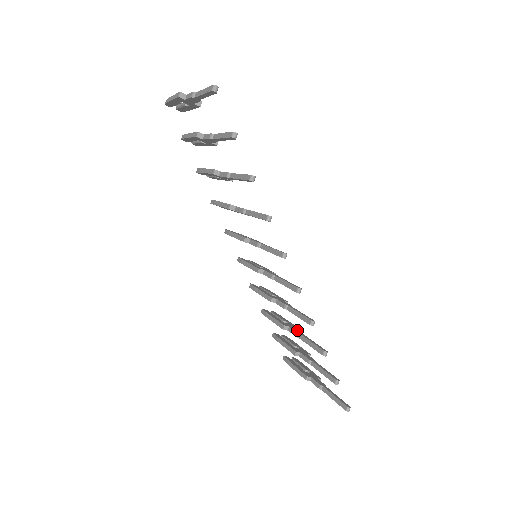
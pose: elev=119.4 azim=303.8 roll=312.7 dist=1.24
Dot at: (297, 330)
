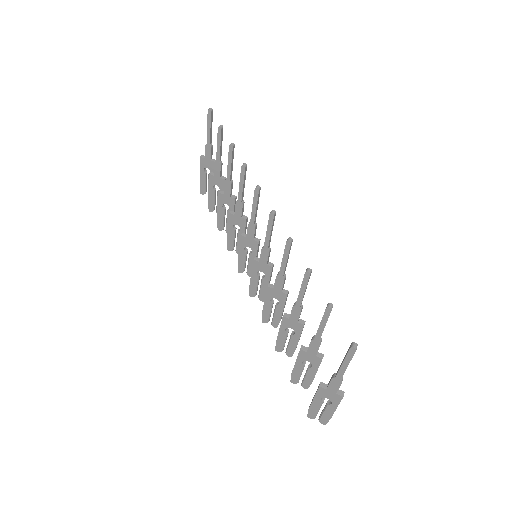
Dot at: occluded
